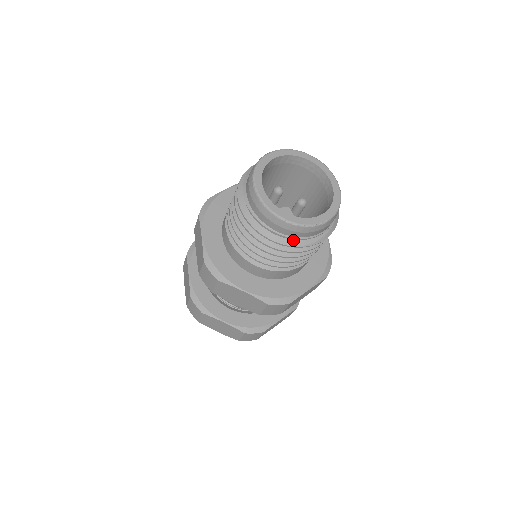
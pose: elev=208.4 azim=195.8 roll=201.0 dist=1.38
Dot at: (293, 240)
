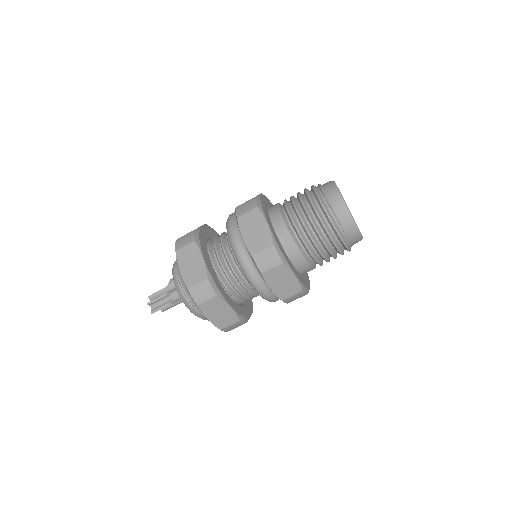
Dot at: (348, 244)
